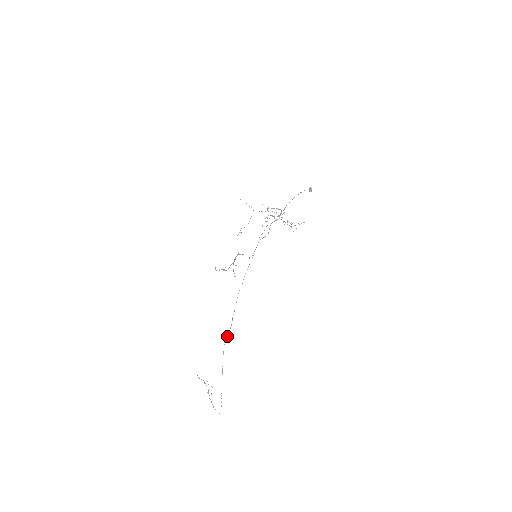
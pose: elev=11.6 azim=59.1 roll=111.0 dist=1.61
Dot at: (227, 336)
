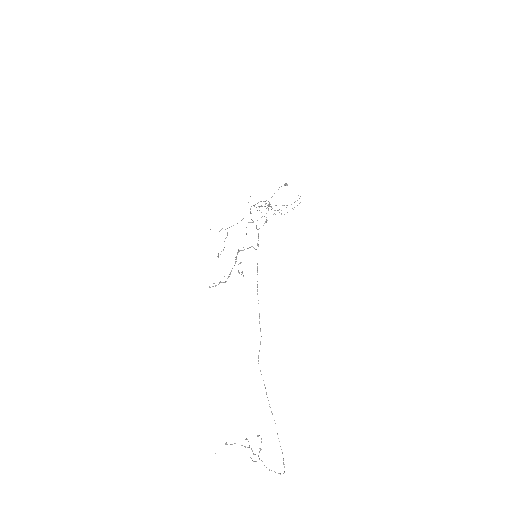
Dot at: occluded
